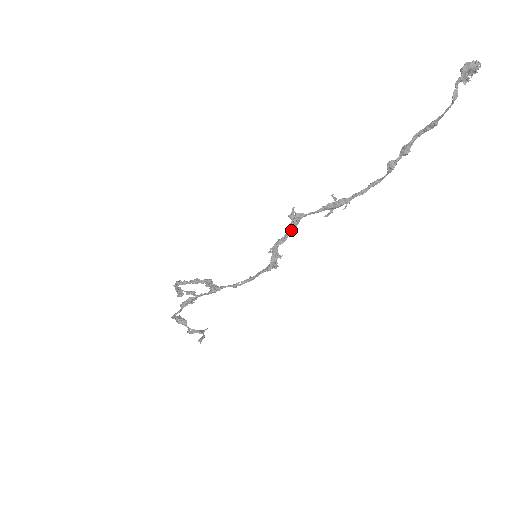
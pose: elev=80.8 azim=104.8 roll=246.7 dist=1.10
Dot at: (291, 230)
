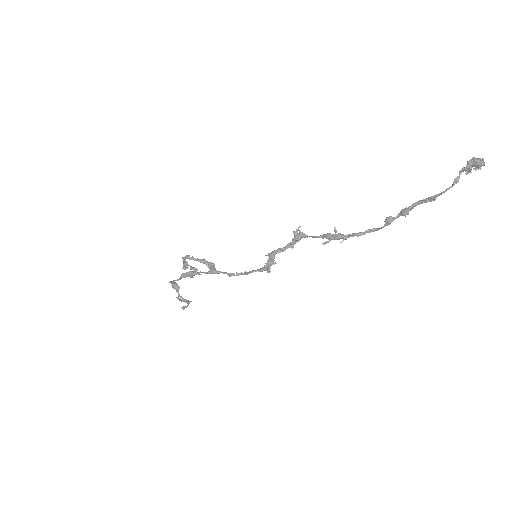
Dot at: (291, 244)
